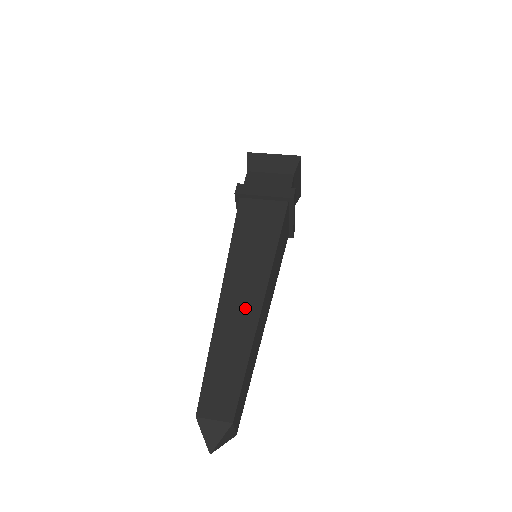
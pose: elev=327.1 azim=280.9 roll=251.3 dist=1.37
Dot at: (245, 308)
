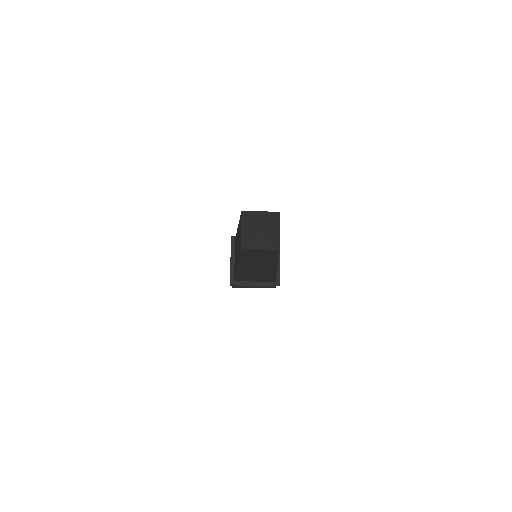
Dot at: occluded
